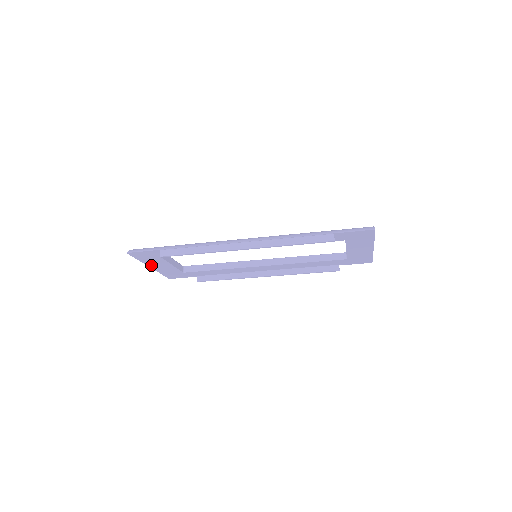
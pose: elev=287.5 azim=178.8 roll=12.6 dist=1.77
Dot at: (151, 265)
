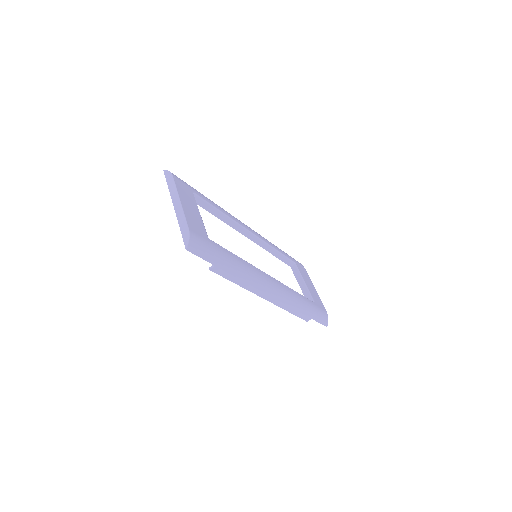
Dot at: occluded
